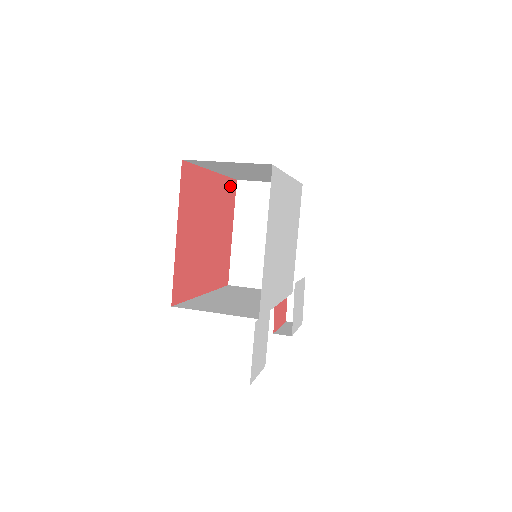
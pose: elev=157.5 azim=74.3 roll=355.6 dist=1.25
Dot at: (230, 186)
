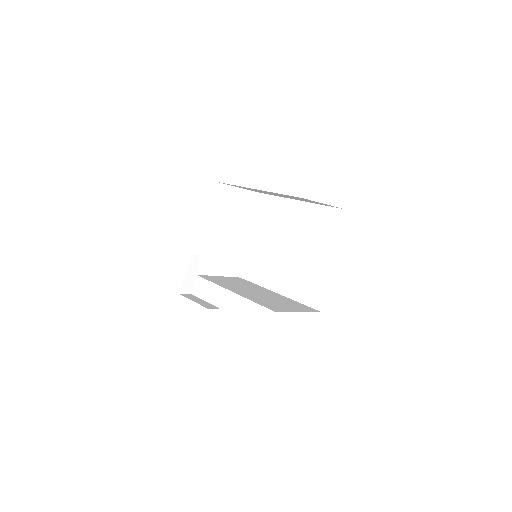
Dot at: occluded
